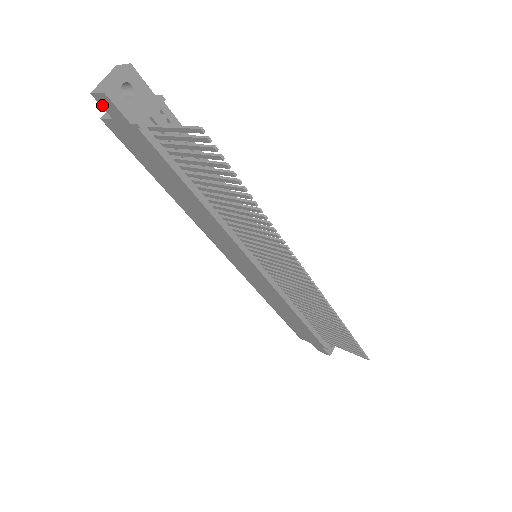
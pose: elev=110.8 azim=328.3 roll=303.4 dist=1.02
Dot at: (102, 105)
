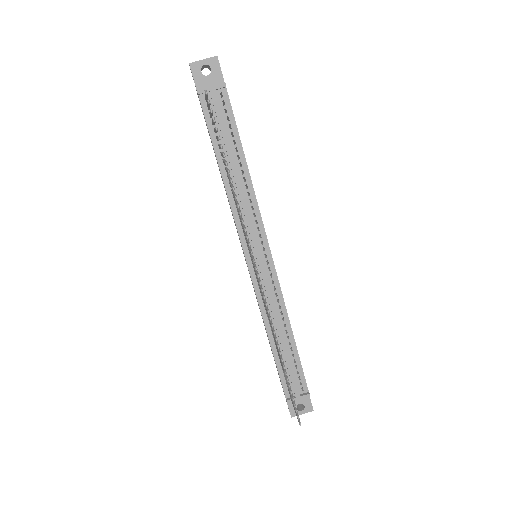
Dot at: occluded
